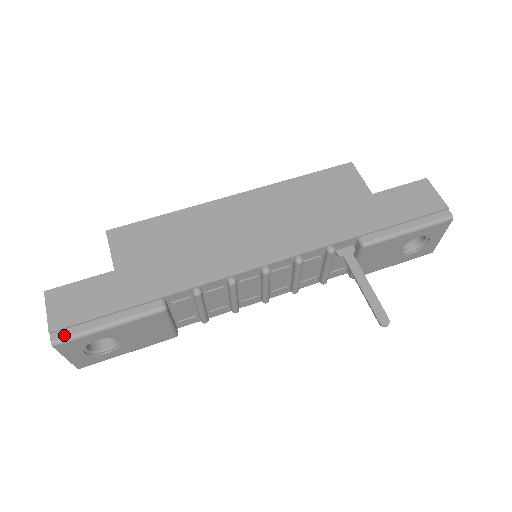
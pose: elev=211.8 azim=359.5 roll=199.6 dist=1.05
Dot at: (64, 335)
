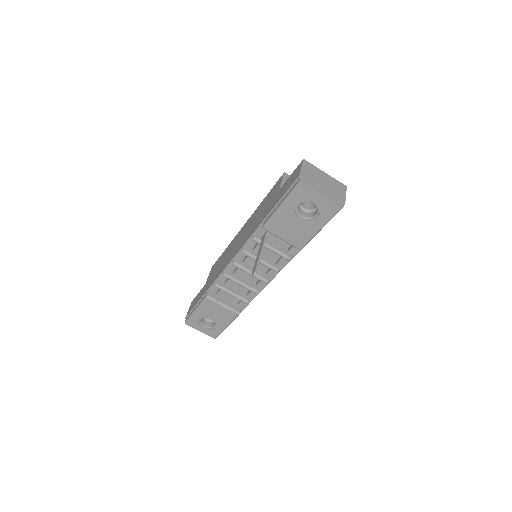
Dot at: (187, 318)
